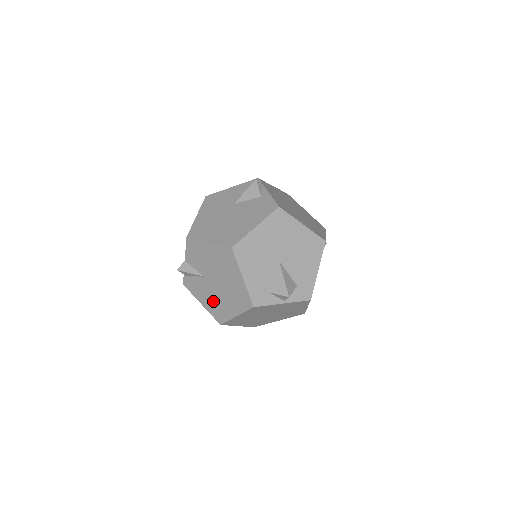
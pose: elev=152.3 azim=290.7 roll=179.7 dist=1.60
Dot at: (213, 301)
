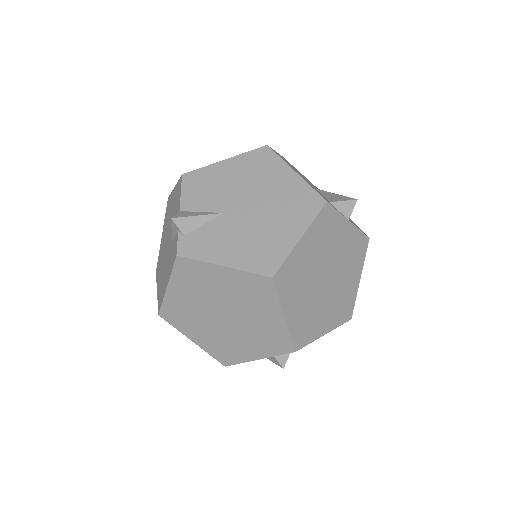
Dot at: (248, 242)
